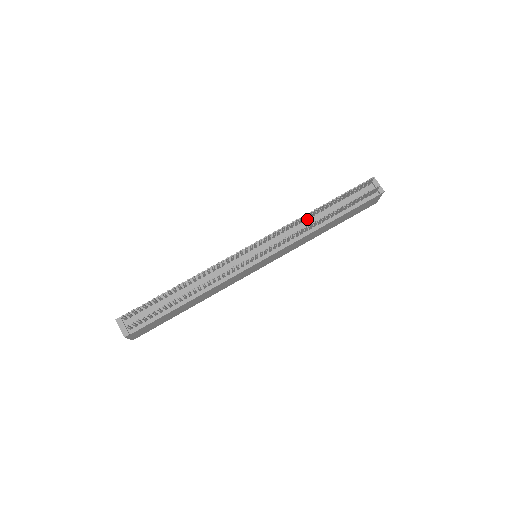
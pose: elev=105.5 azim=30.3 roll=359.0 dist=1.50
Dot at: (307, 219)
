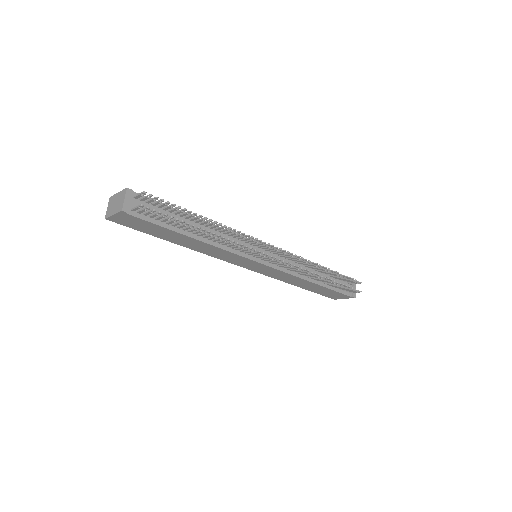
Dot at: (307, 267)
